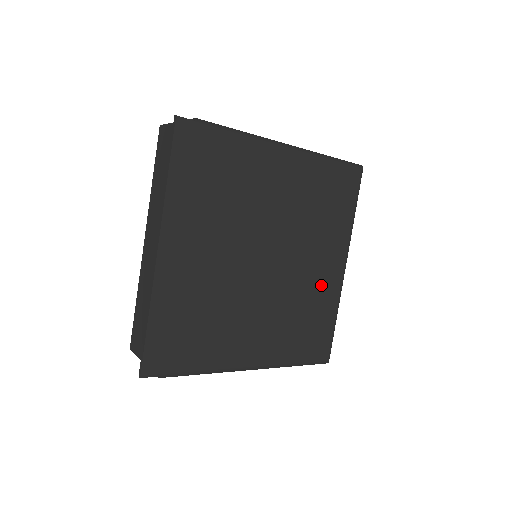
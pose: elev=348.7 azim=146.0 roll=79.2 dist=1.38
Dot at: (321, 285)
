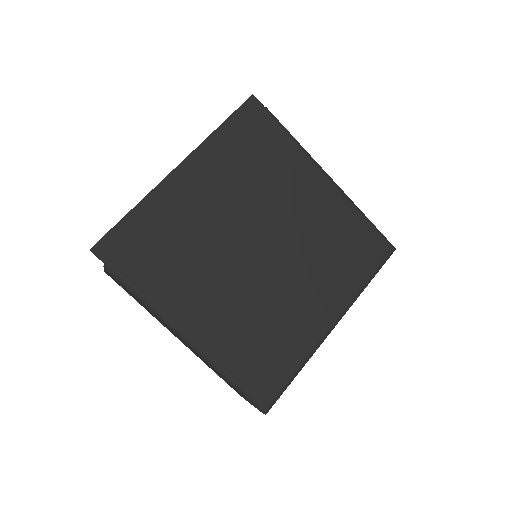
Dot at: (300, 319)
